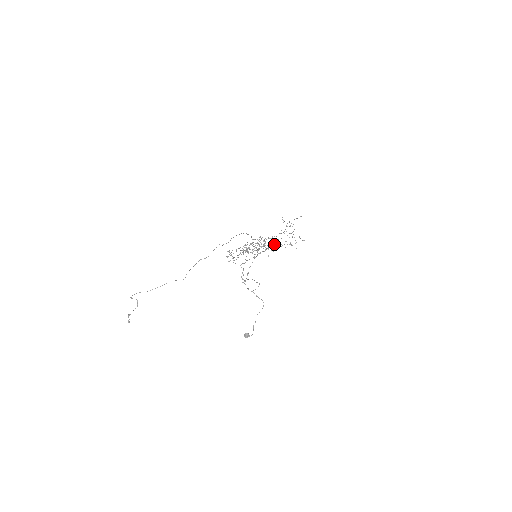
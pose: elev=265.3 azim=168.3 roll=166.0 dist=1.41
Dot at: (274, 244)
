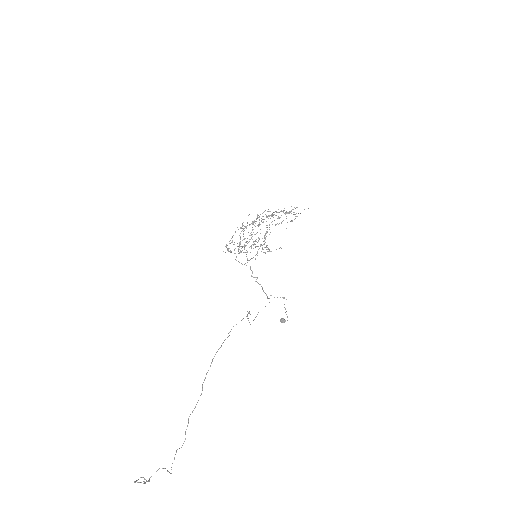
Dot at: (272, 221)
